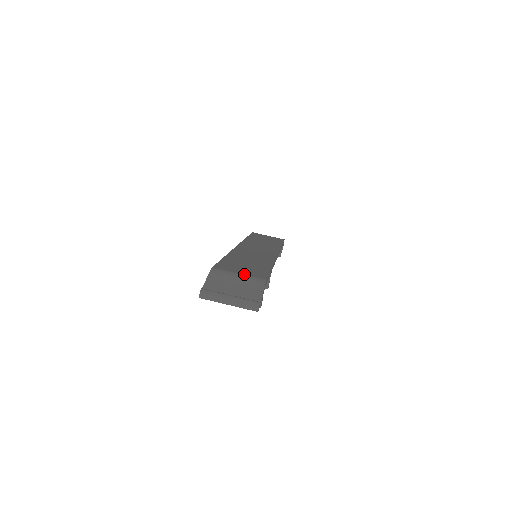
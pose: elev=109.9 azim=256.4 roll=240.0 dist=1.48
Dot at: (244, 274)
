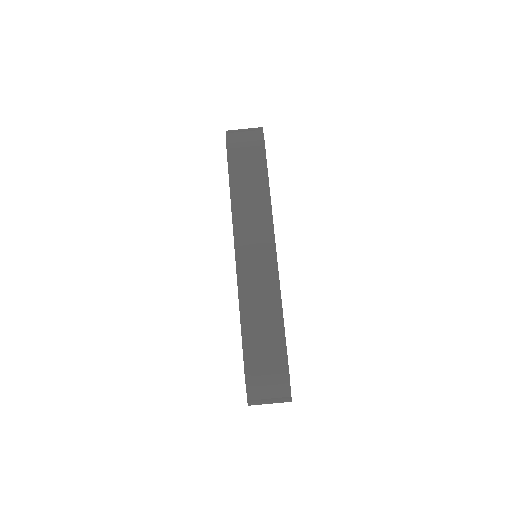
Dot at: (270, 371)
